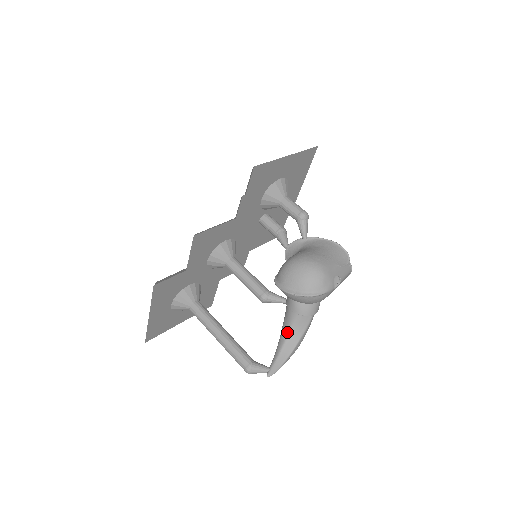
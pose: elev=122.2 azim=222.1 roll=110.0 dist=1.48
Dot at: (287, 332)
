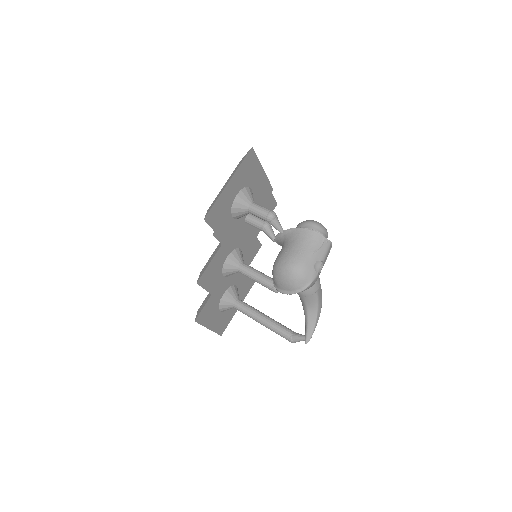
Dot at: (305, 307)
